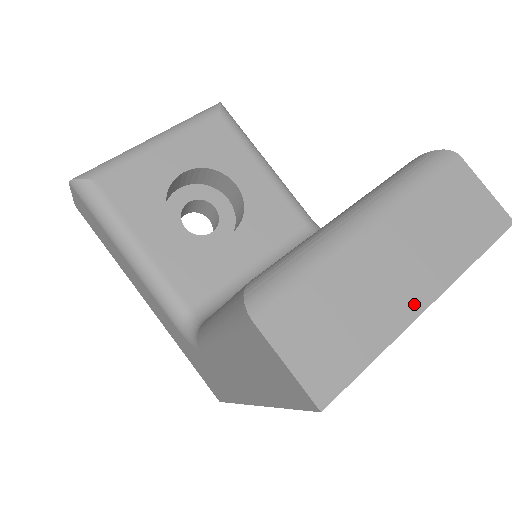
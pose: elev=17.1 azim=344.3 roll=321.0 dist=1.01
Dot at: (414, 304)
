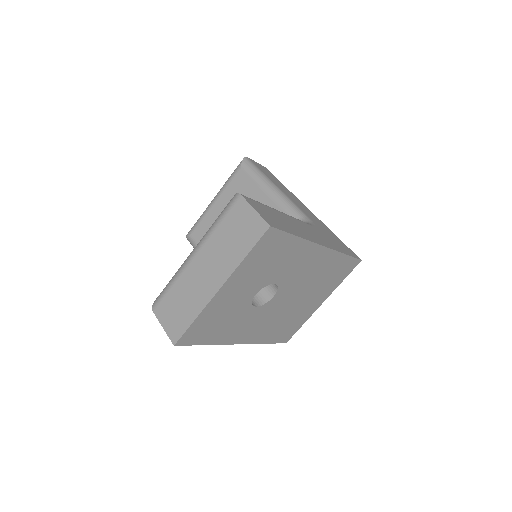
Dot at: (211, 291)
